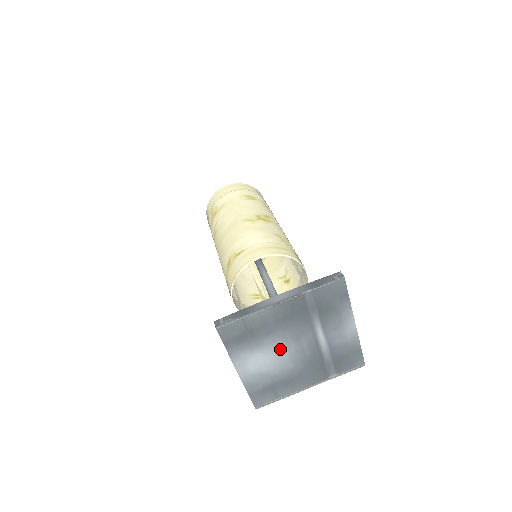
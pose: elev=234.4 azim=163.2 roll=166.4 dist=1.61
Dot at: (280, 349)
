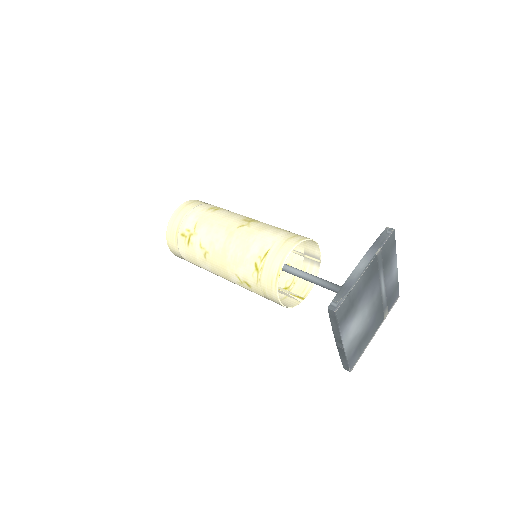
Dot at: (364, 309)
